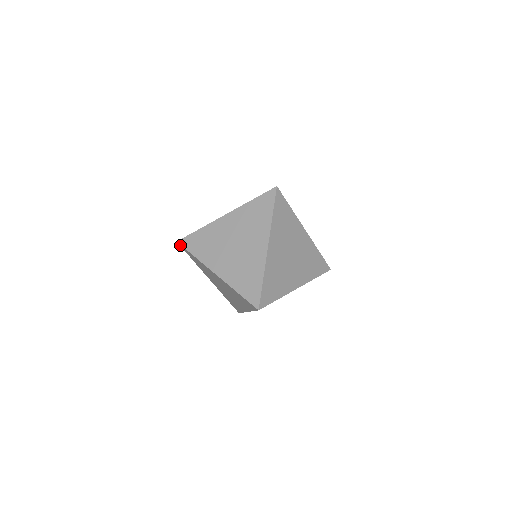
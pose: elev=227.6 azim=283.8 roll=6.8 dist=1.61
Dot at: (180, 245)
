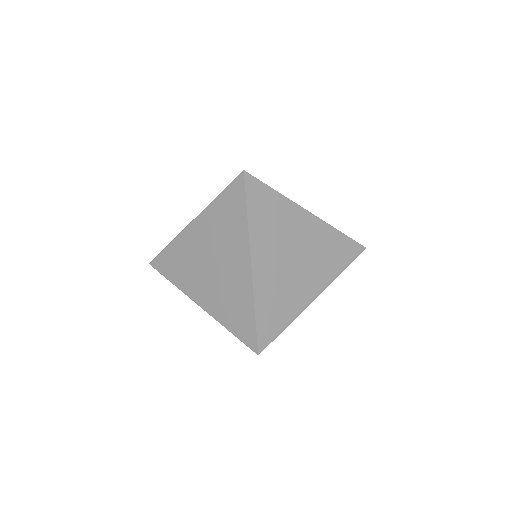
Dot at: (154, 267)
